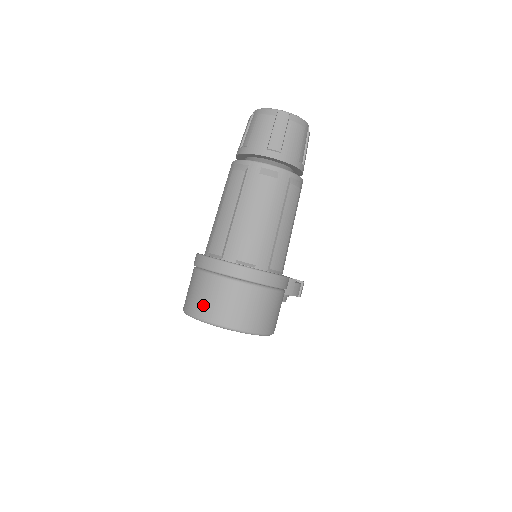
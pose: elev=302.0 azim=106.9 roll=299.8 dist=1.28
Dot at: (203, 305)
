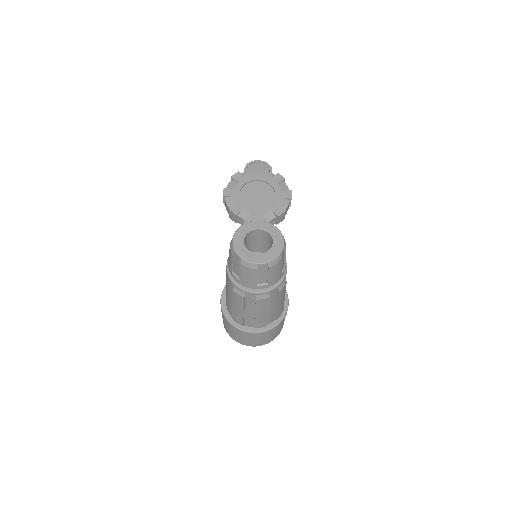
Dot at: (240, 341)
